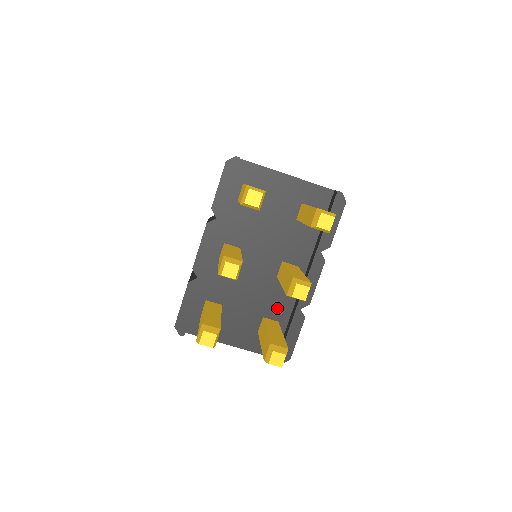
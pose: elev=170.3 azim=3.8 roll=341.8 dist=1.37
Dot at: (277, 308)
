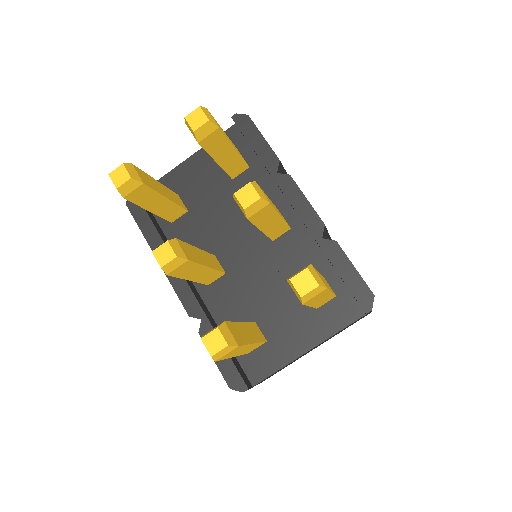
Dot at: occluded
